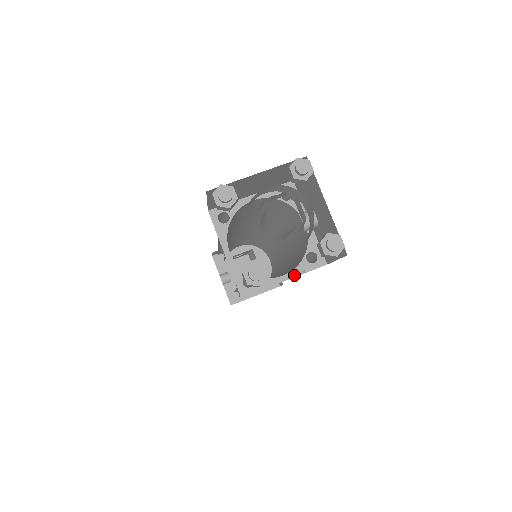
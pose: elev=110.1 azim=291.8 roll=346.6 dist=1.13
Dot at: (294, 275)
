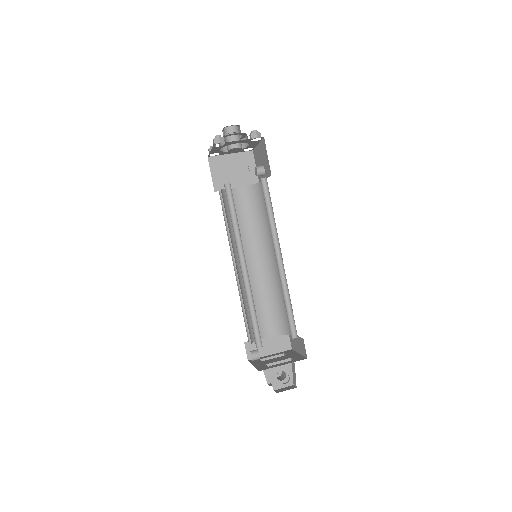
Dot at: (248, 168)
